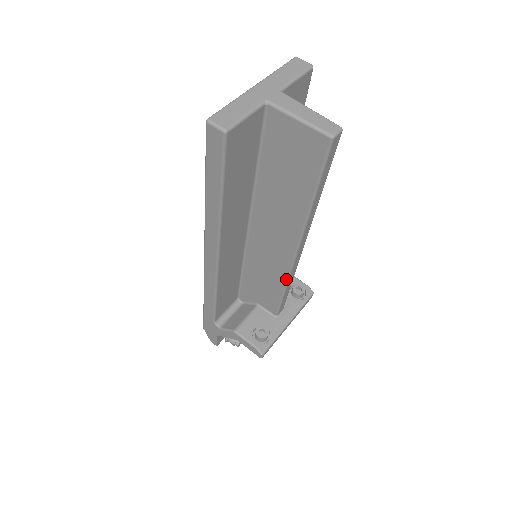
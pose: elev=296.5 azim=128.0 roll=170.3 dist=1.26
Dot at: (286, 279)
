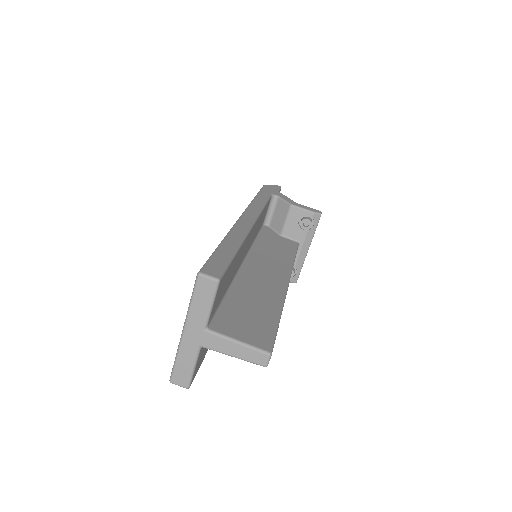
Dot at: occluded
